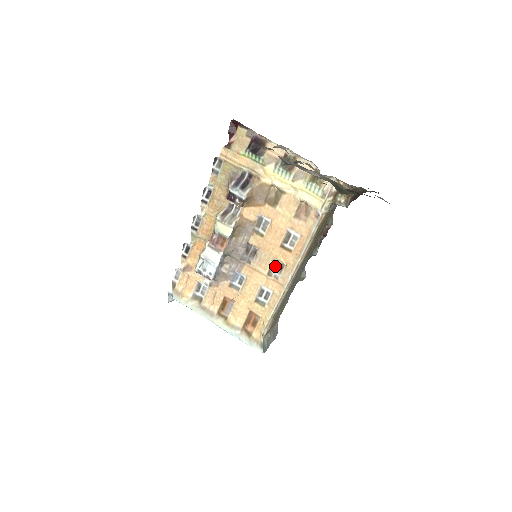
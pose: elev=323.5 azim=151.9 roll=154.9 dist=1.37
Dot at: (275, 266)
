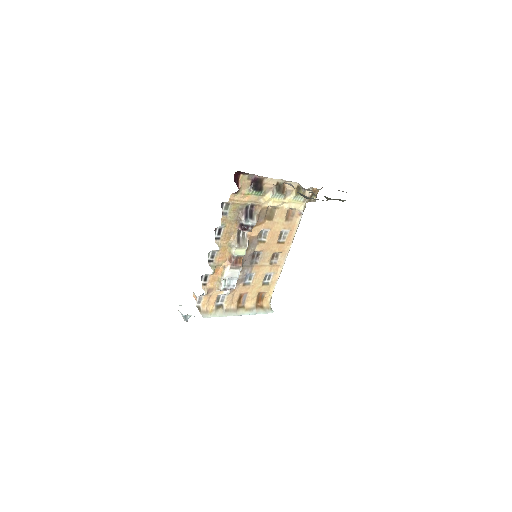
Dot at: (273, 257)
